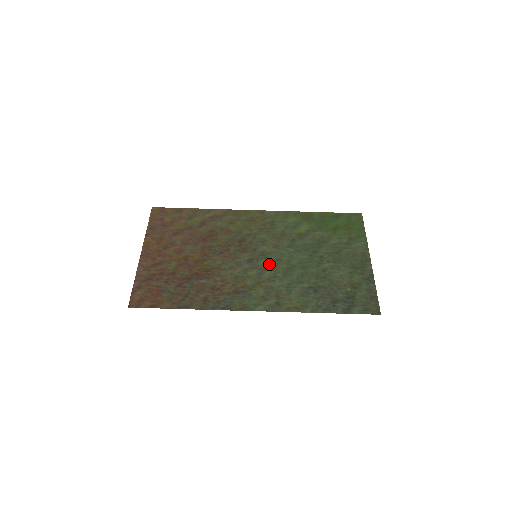
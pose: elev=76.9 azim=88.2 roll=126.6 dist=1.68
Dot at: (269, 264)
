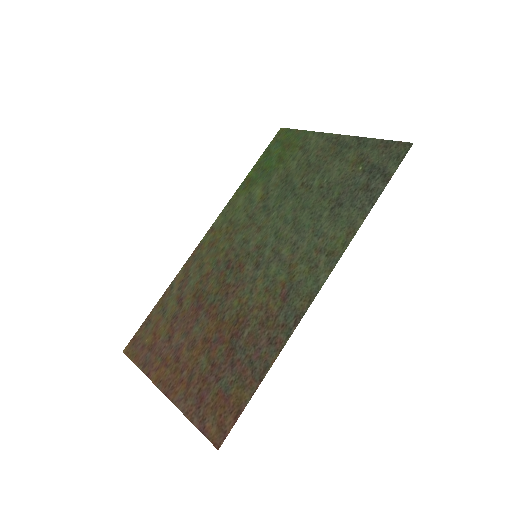
Dot at: (275, 245)
